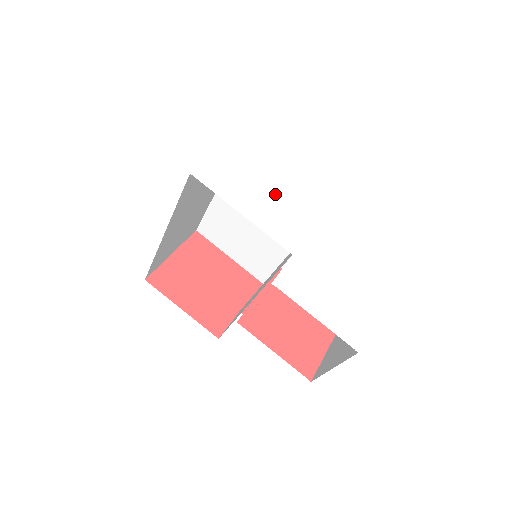
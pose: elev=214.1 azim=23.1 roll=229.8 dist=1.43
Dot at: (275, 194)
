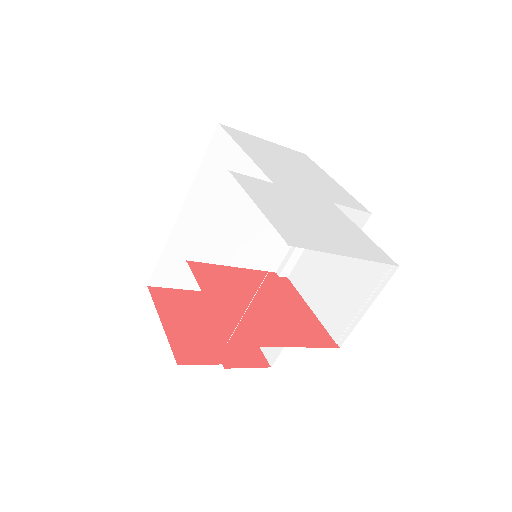
Dot at: (292, 169)
